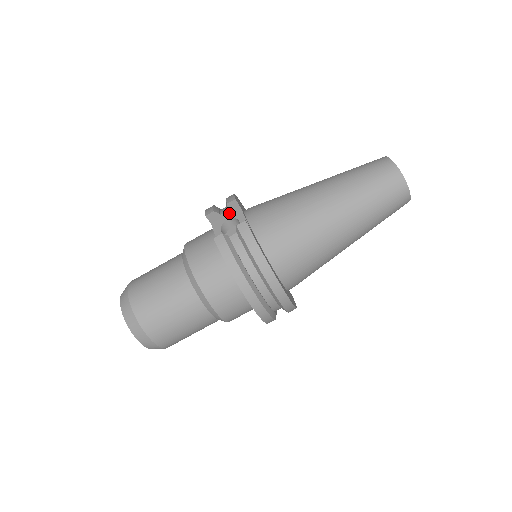
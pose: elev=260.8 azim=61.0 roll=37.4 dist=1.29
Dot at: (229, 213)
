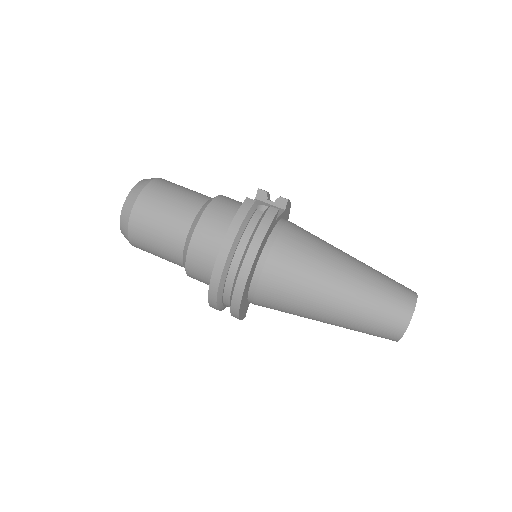
Dot at: (274, 205)
